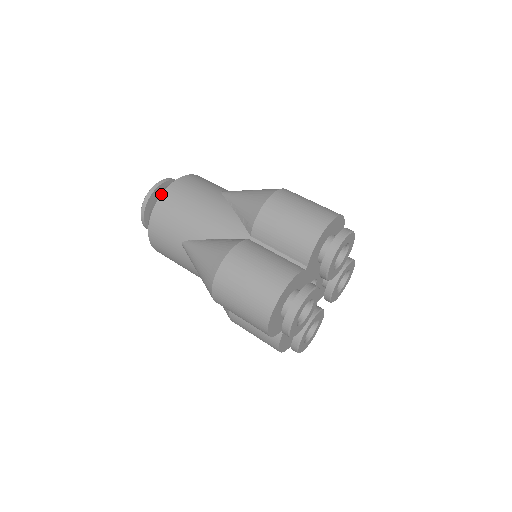
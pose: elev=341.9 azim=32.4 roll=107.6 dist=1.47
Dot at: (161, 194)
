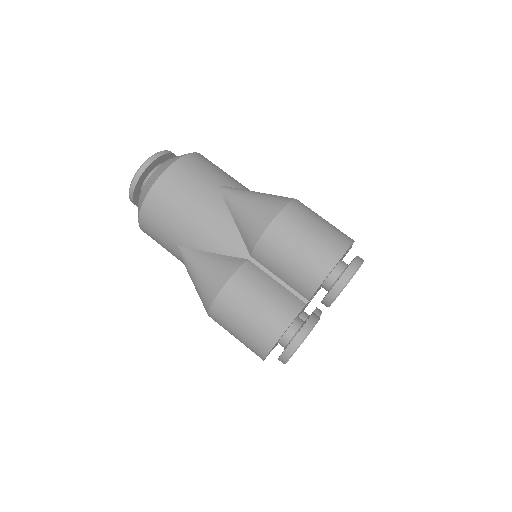
Dot at: occluded
